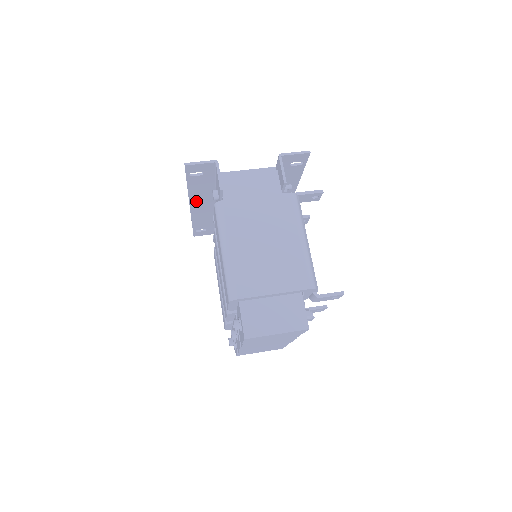
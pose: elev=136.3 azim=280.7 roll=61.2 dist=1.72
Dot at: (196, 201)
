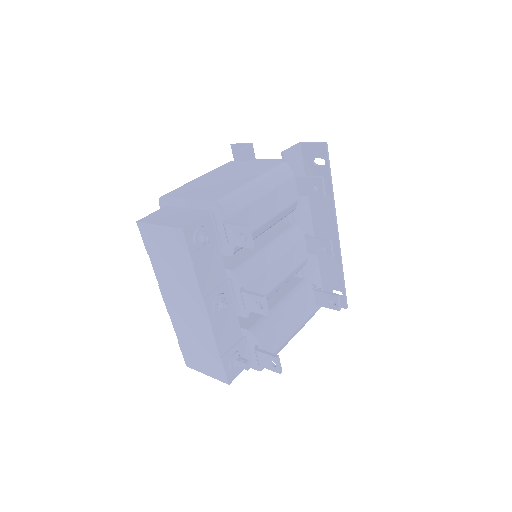
Dot at: occluded
